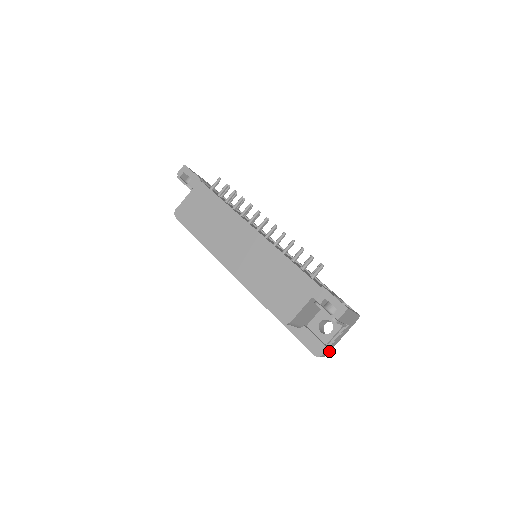
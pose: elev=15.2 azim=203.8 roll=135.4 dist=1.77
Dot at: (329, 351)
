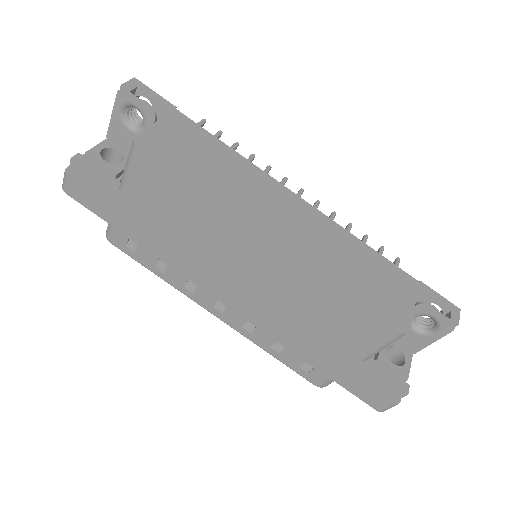
Dot at: occluded
